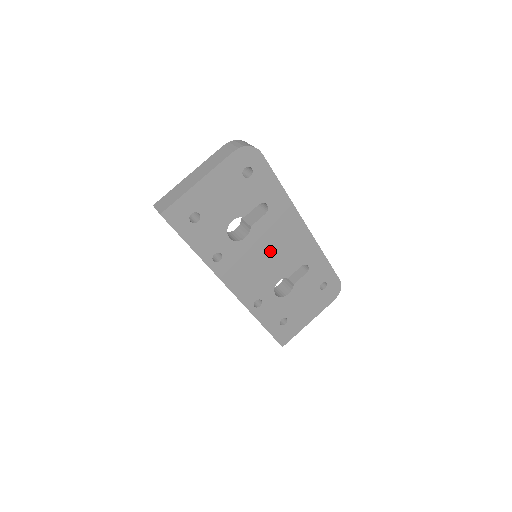
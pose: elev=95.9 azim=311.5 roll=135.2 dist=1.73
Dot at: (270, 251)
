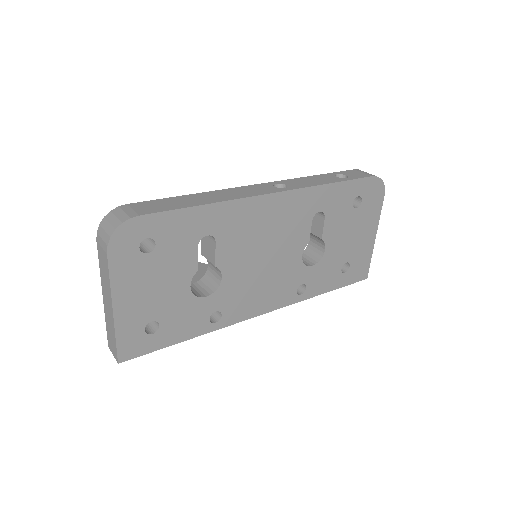
Dot at: (262, 253)
